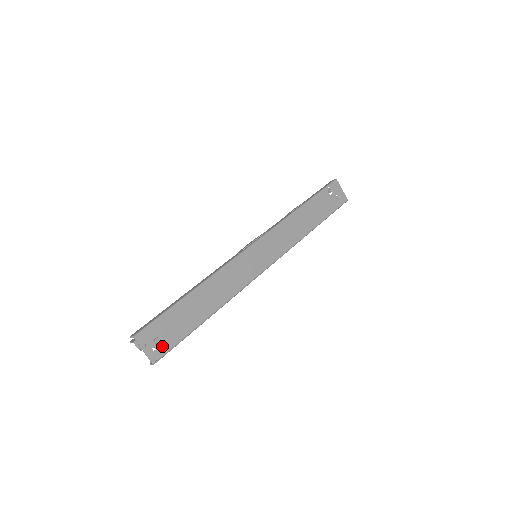
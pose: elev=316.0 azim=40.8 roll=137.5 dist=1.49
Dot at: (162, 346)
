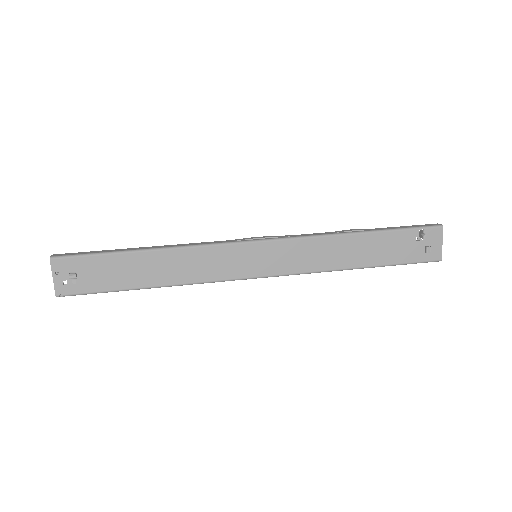
Dot at: (76, 285)
